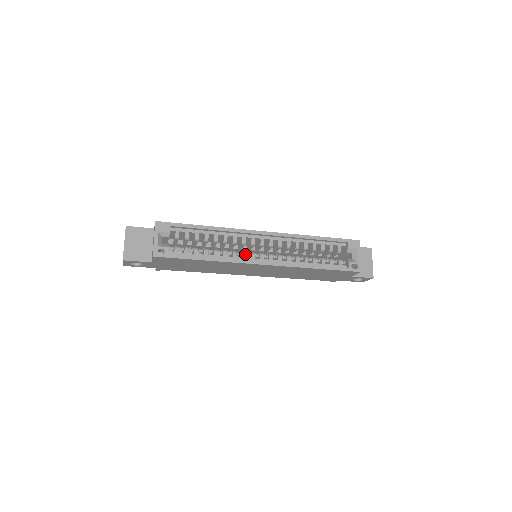
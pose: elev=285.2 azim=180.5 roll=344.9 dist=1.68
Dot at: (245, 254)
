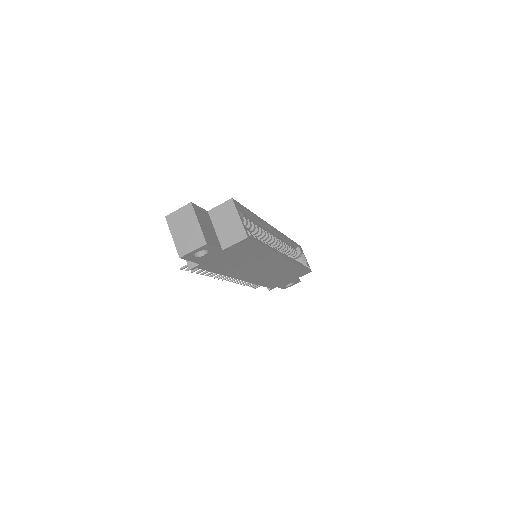
Dot at: occluded
